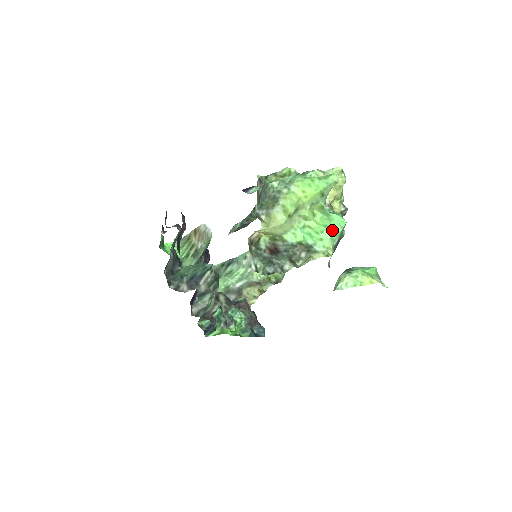
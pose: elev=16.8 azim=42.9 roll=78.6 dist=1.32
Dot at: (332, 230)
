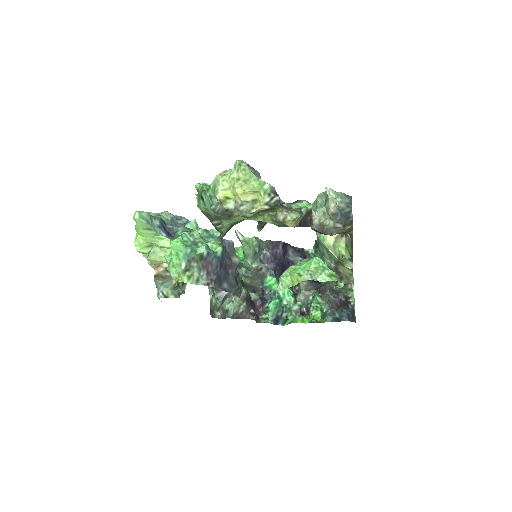
Dot at: (175, 256)
